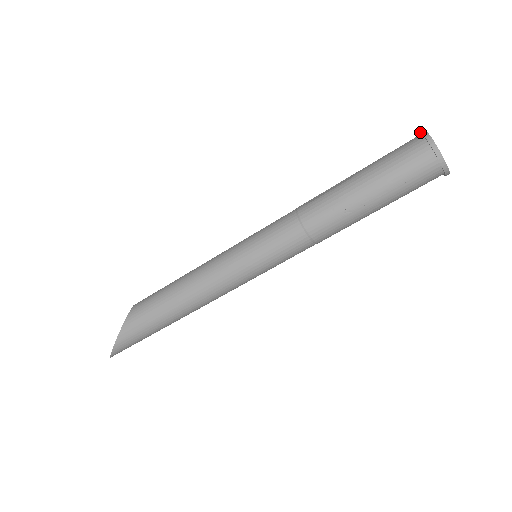
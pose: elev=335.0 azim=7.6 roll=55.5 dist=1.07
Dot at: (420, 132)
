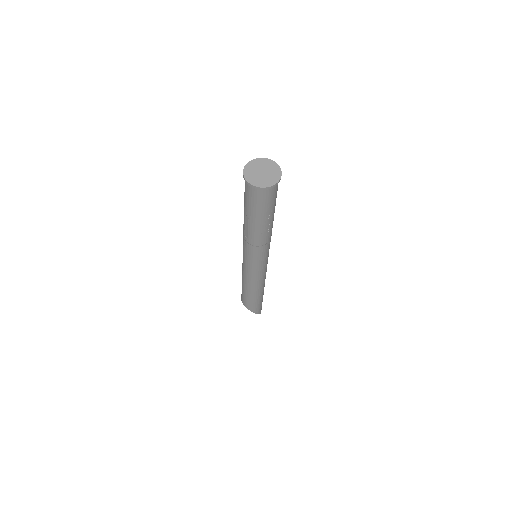
Dot at: (245, 181)
